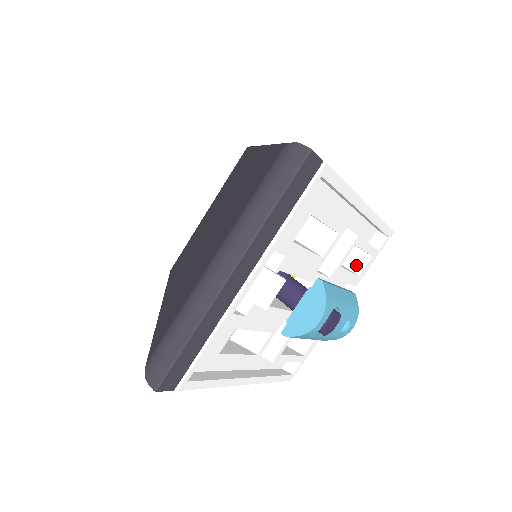
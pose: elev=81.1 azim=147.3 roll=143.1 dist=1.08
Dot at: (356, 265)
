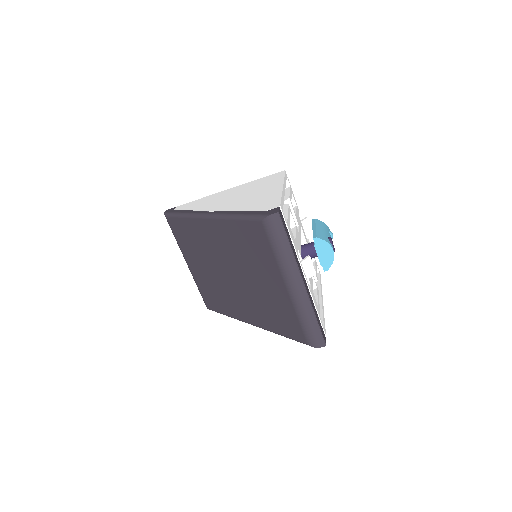
Dot at: occluded
